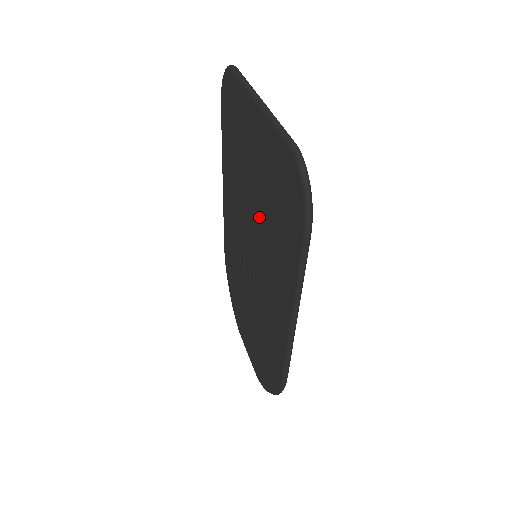
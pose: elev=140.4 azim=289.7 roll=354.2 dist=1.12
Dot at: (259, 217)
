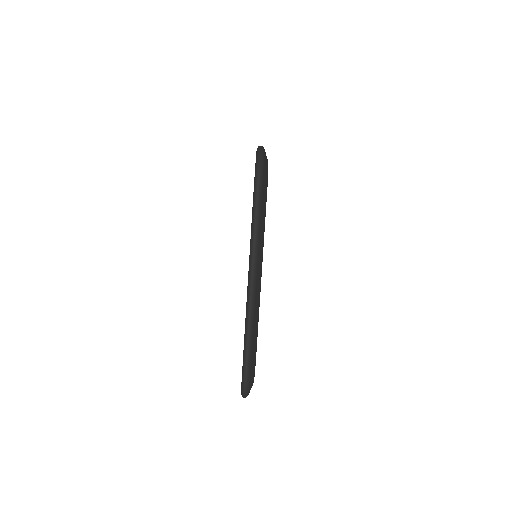
Dot at: occluded
